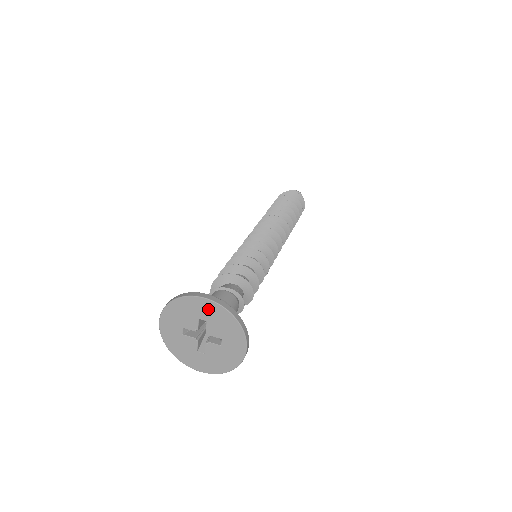
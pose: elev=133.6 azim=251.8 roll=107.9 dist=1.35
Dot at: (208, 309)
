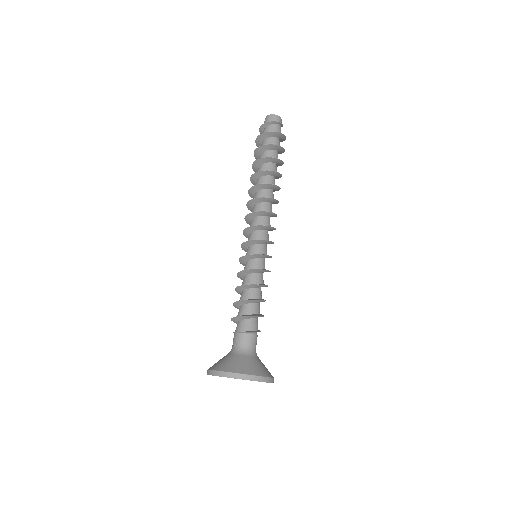
Dot at: occluded
